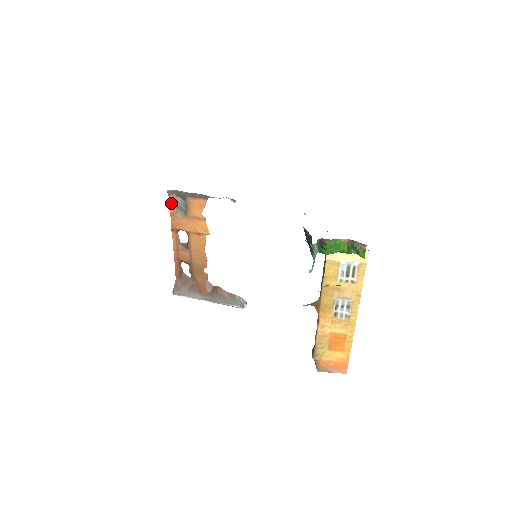
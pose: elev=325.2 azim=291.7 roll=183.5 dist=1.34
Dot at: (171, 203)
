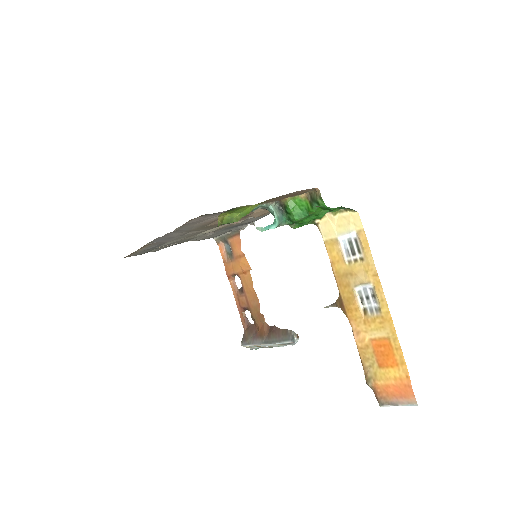
Dot at: (221, 251)
